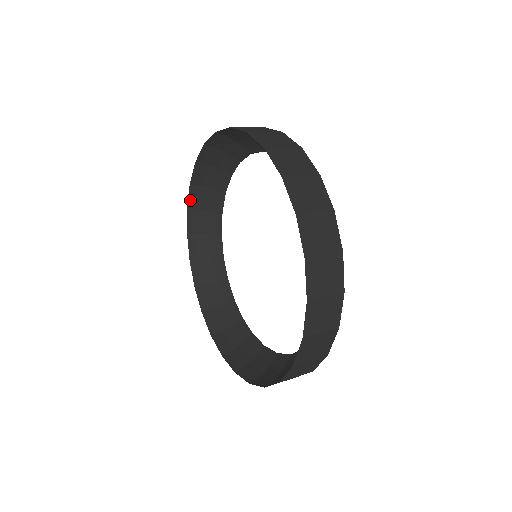
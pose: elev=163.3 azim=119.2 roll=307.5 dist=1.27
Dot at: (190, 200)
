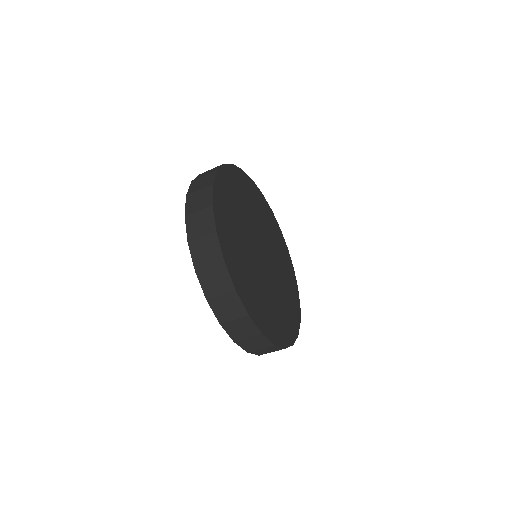
Dot at: occluded
